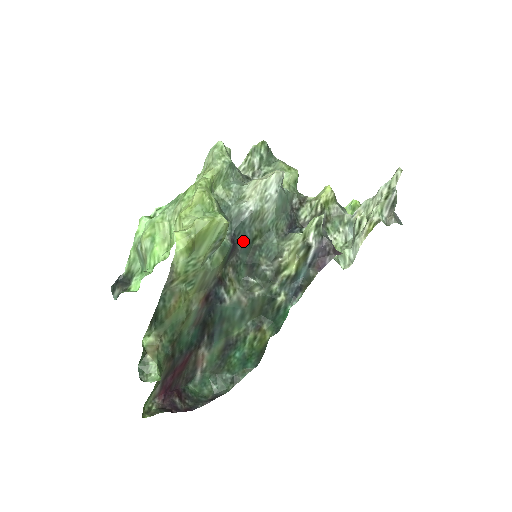
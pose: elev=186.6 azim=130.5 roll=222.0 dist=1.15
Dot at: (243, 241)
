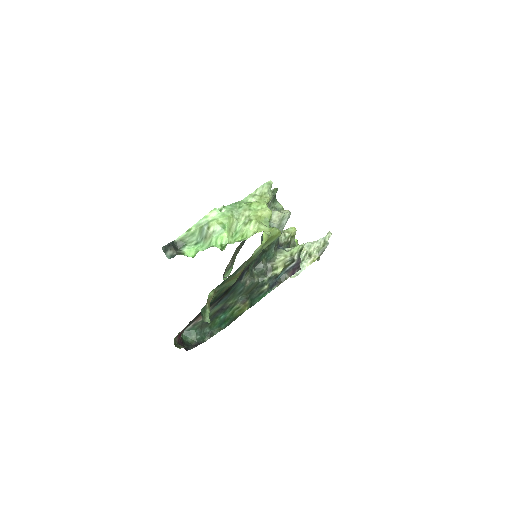
Dot at: occluded
